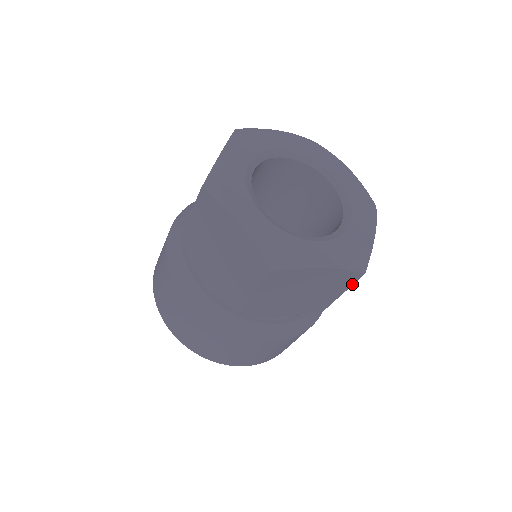
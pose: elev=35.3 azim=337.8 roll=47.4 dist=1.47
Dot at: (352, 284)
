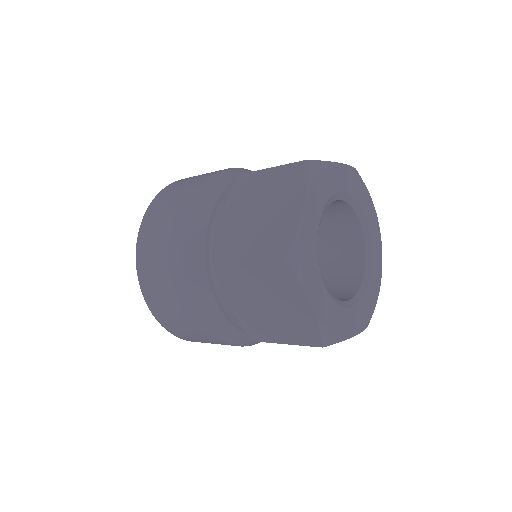
Dot at: occluded
